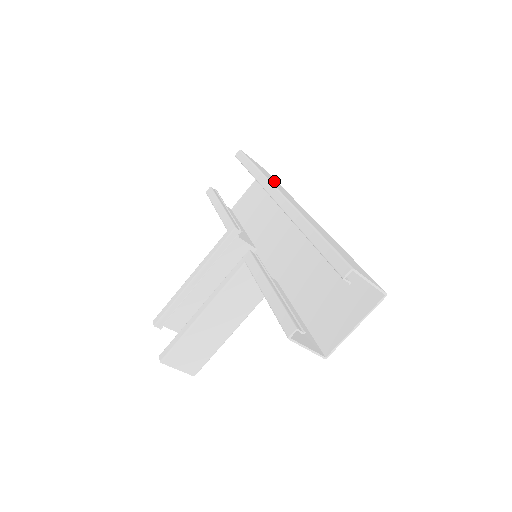
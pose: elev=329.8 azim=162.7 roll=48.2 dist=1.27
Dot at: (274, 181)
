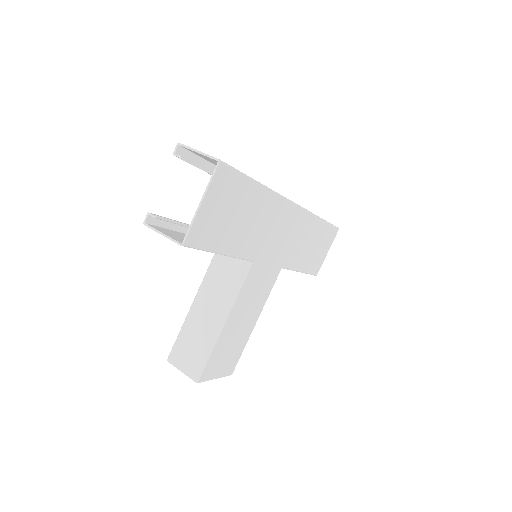
Dot at: occluded
